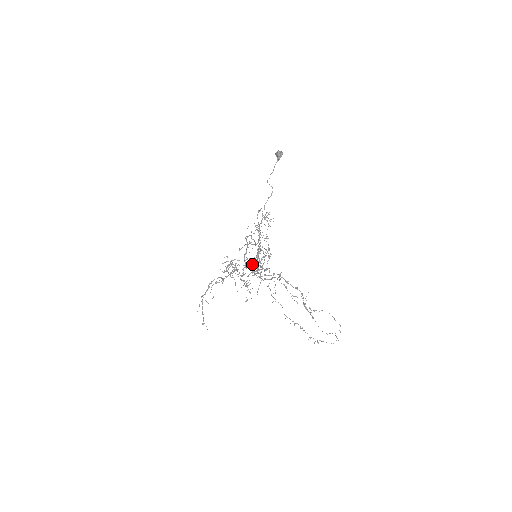
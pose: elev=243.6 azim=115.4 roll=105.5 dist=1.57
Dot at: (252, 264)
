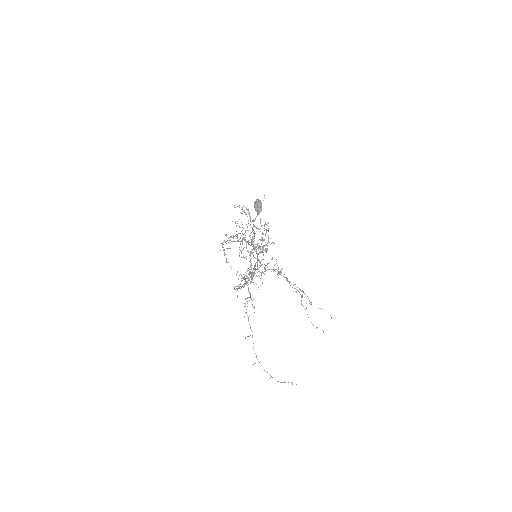
Dot at: occluded
